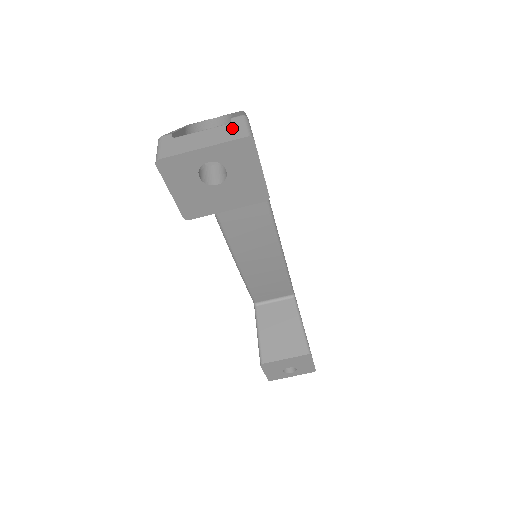
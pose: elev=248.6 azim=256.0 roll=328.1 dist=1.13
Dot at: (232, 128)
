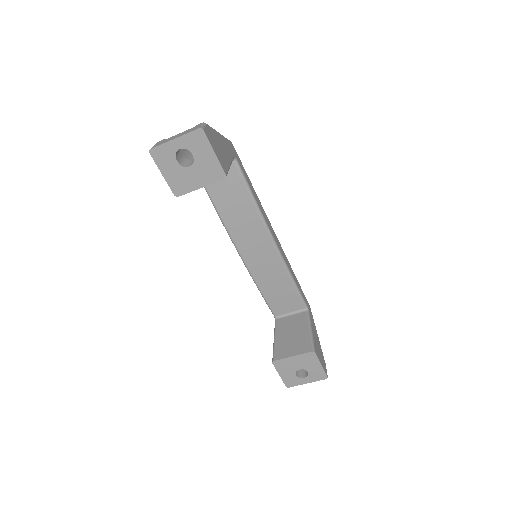
Dot at: (194, 128)
